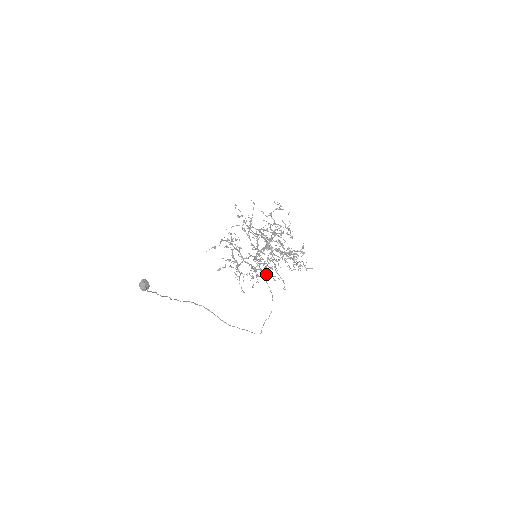
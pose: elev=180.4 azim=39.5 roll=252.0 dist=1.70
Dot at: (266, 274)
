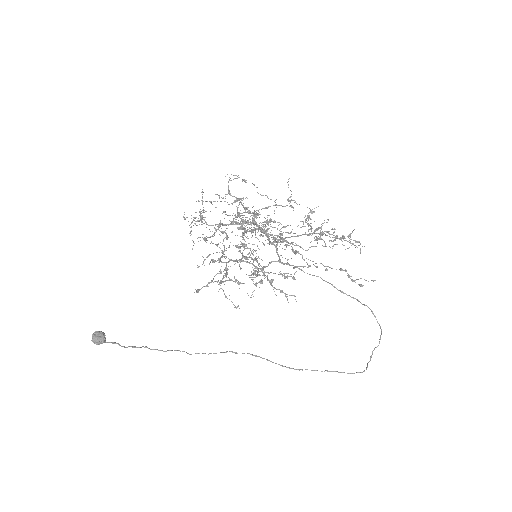
Dot at: (240, 268)
